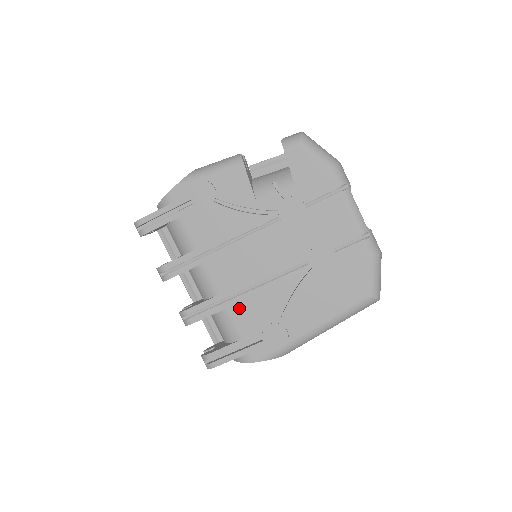
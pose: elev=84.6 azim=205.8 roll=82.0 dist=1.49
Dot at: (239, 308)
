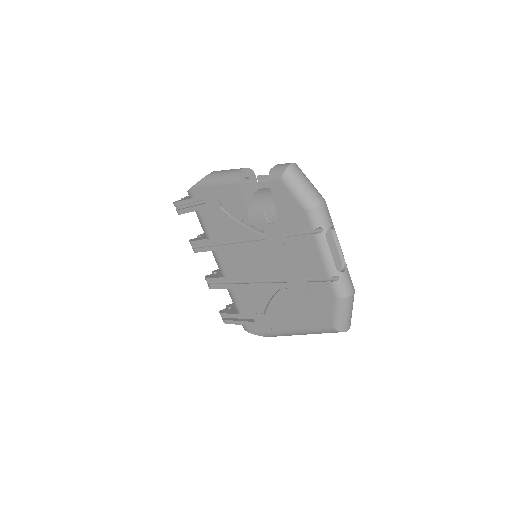
Dot at: (239, 292)
